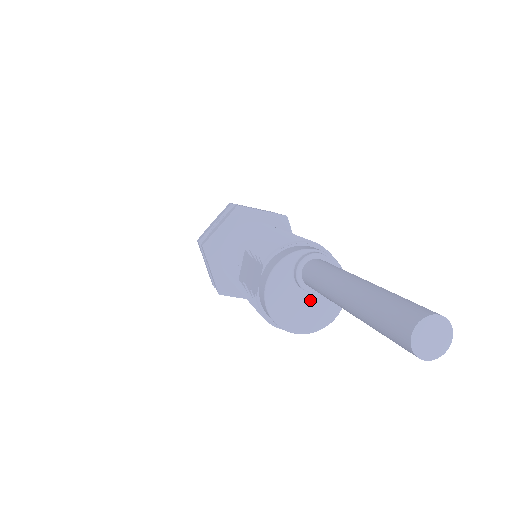
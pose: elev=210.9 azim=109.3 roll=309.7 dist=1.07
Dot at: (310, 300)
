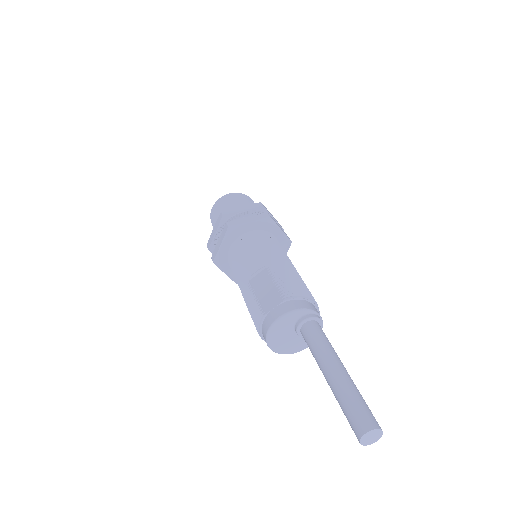
Dot at: (293, 337)
